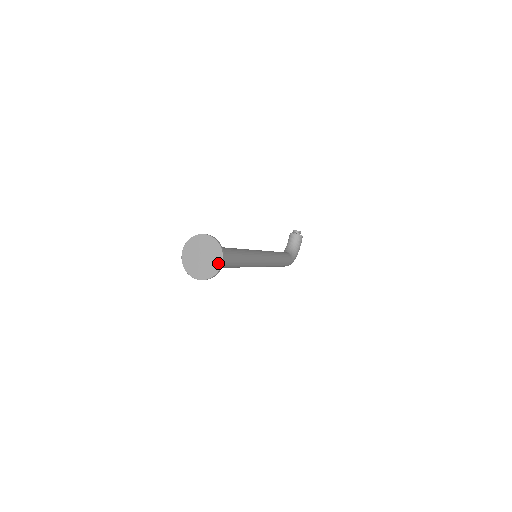
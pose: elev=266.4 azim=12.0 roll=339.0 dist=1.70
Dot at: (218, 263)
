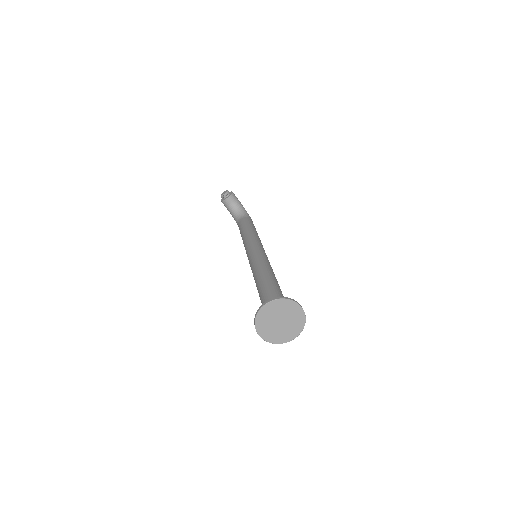
Dot at: (299, 311)
